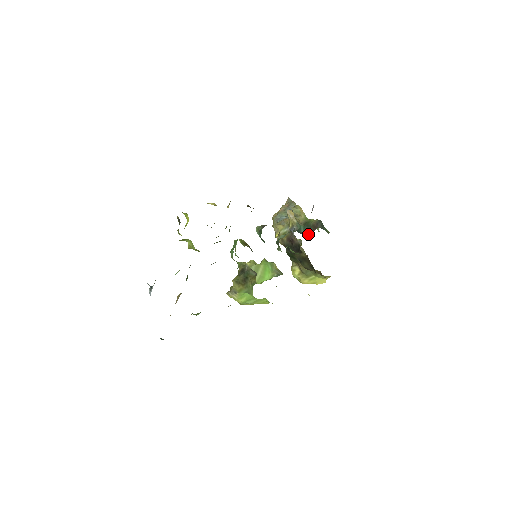
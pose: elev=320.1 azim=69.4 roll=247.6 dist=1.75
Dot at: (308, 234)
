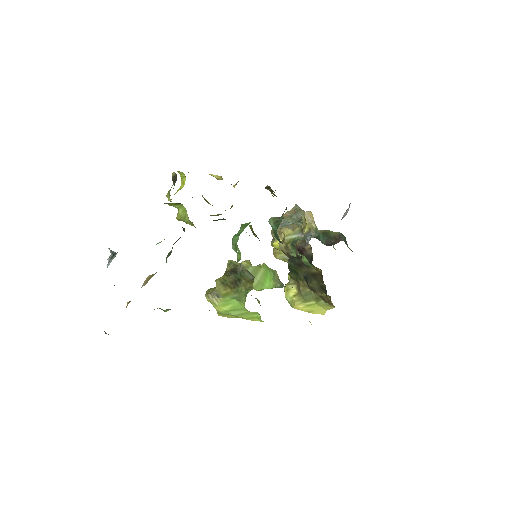
Dot at: (329, 245)
